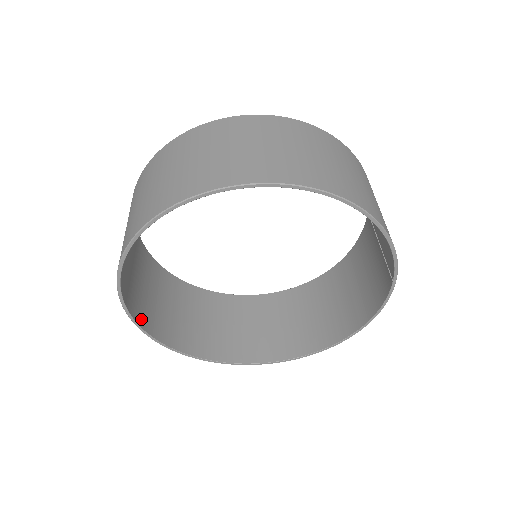
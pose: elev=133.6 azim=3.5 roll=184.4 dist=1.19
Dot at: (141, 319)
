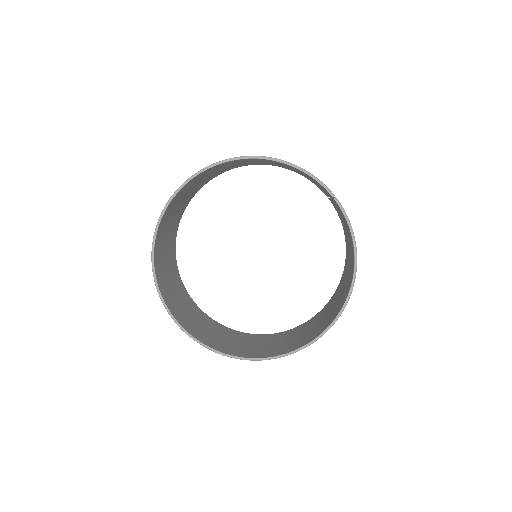
Dot at: (196, 335)
